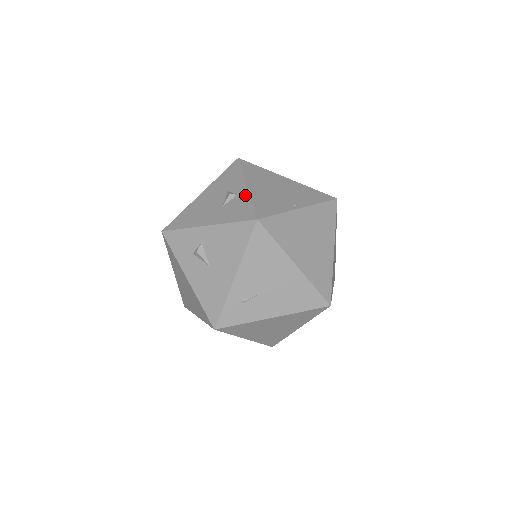
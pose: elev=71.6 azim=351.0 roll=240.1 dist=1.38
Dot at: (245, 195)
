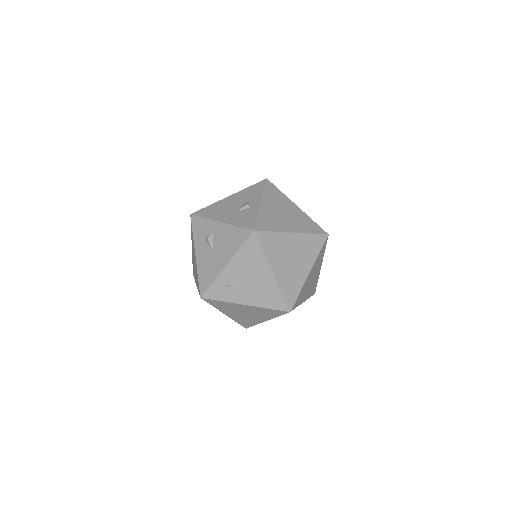
Dot at: (256, 209)
